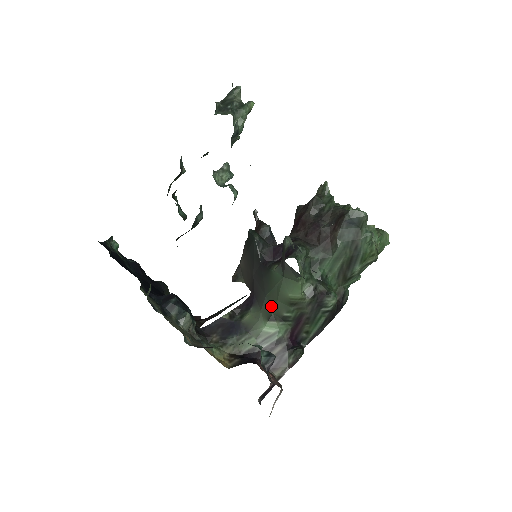
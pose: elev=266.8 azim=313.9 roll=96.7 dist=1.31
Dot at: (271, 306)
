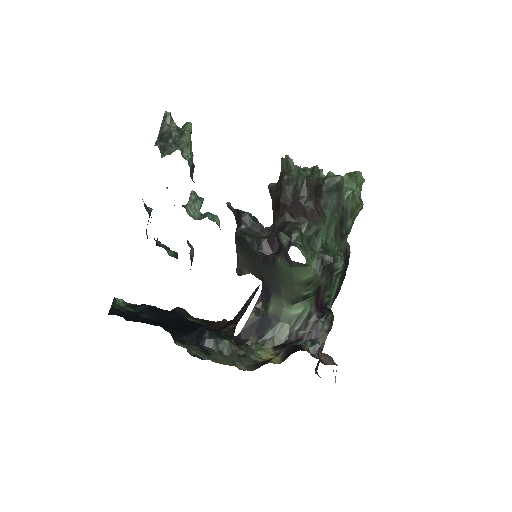
Dot at: (289, 292)
